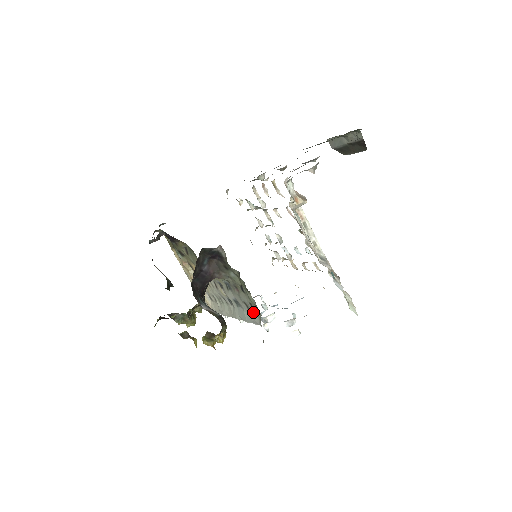
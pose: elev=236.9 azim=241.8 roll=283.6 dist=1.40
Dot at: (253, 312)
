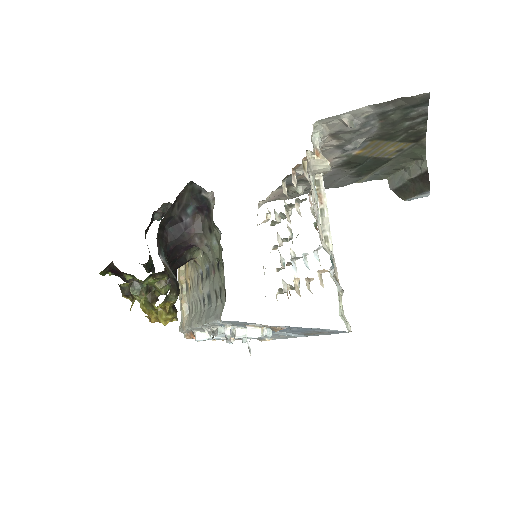
Dot at: (220, 303)
